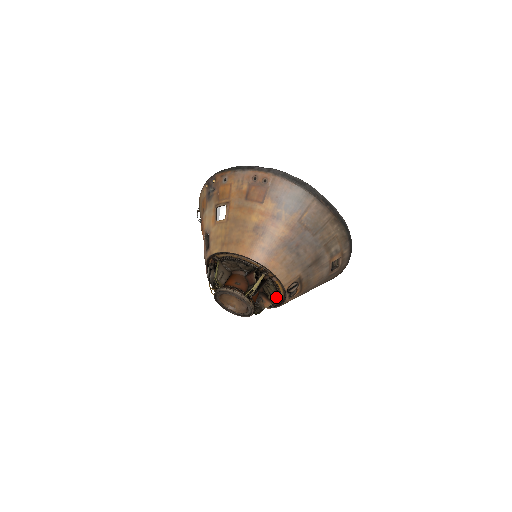
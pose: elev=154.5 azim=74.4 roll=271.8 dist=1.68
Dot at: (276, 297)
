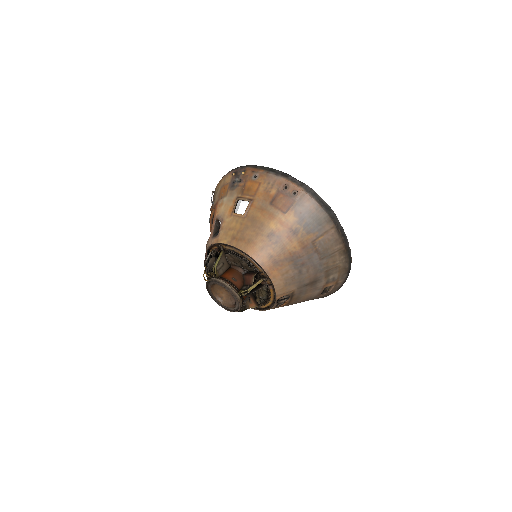
Dot at: (263, 302)
